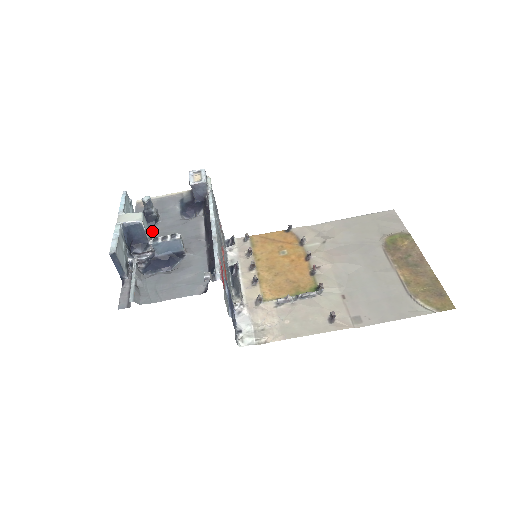
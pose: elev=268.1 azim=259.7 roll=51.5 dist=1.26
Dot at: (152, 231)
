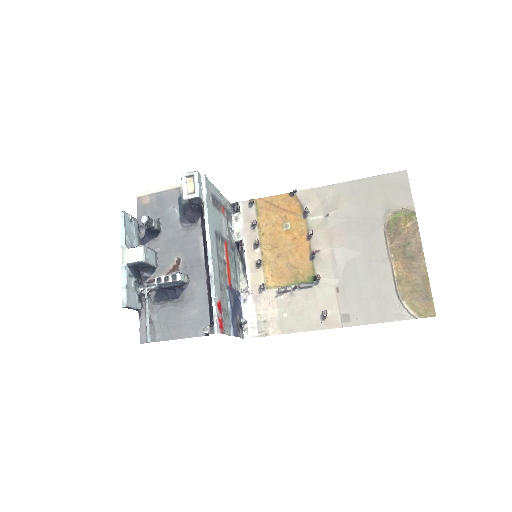
Dot at: (156, 245)
